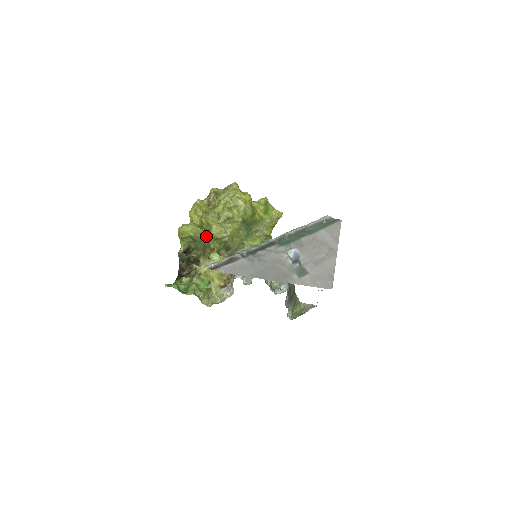
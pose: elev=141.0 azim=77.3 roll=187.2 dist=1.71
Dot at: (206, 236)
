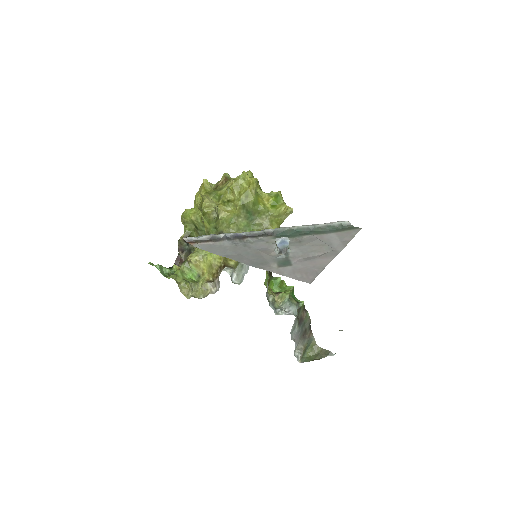
Dot at: occluded
